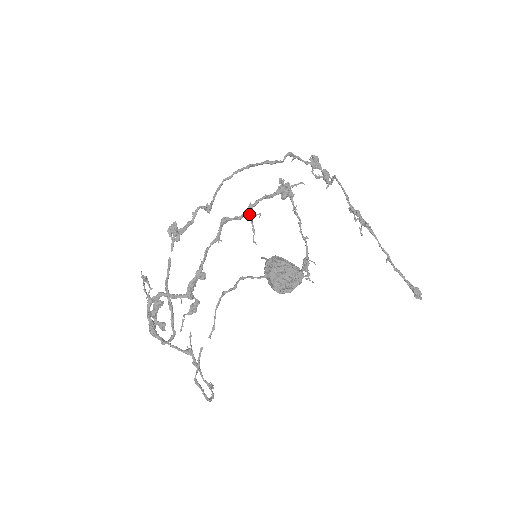
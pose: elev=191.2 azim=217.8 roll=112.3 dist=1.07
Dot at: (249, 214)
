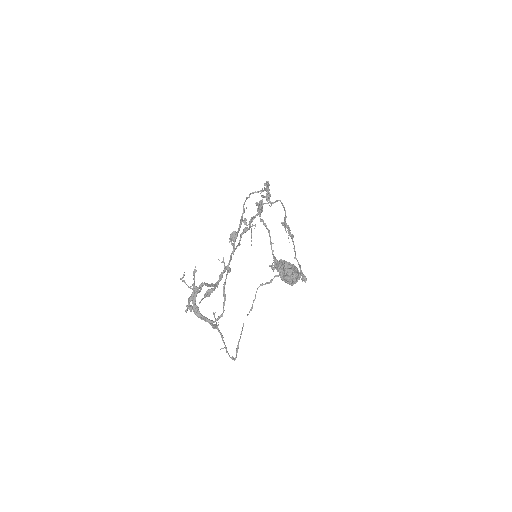
Dot at: occluded
